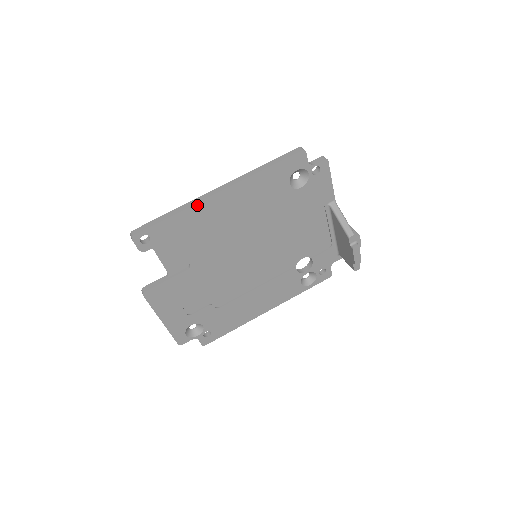
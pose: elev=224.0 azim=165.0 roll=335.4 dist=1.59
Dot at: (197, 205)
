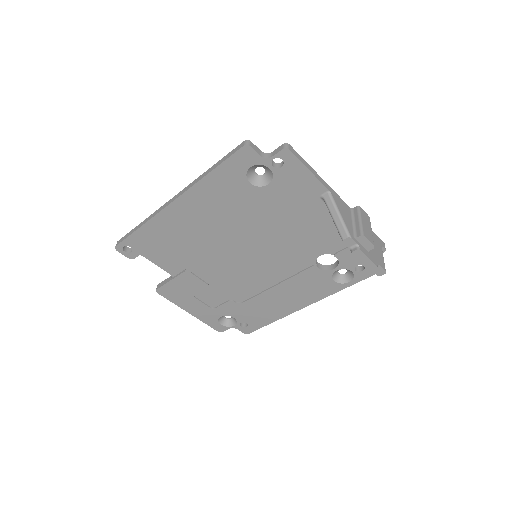
Dot at: (156, 217)
